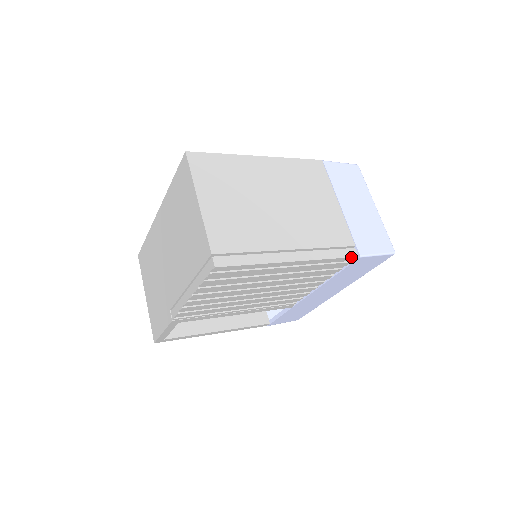
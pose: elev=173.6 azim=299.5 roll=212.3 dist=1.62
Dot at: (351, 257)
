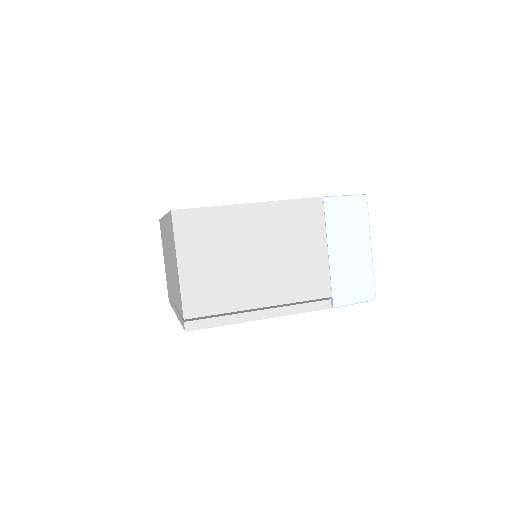
Dot at: (324, 309)
